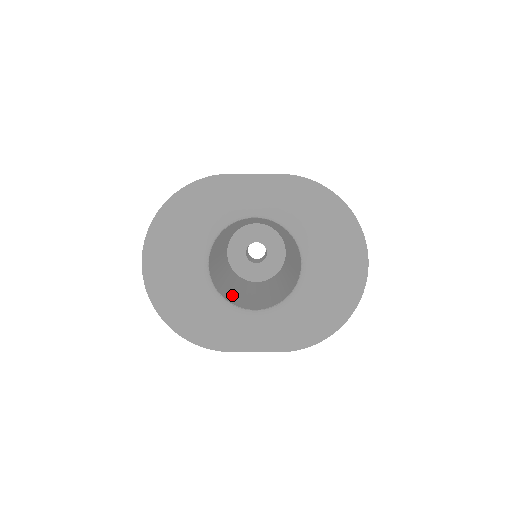
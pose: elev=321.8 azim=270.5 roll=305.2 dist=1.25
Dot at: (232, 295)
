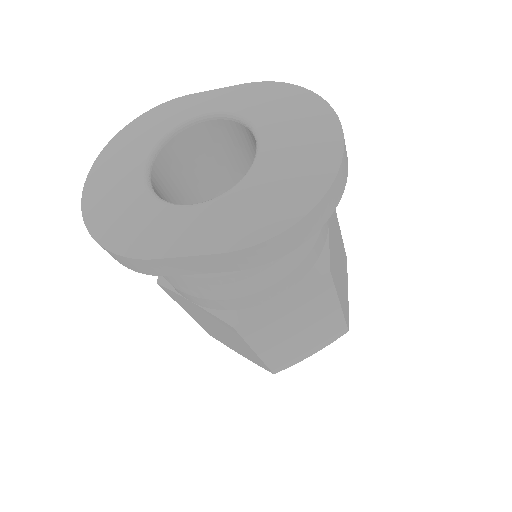
Dot at: occluded
